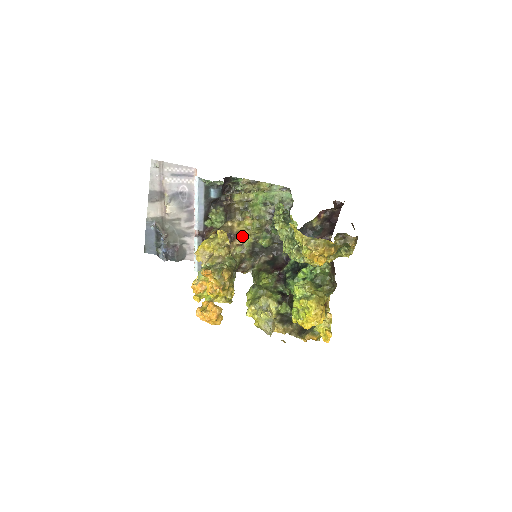
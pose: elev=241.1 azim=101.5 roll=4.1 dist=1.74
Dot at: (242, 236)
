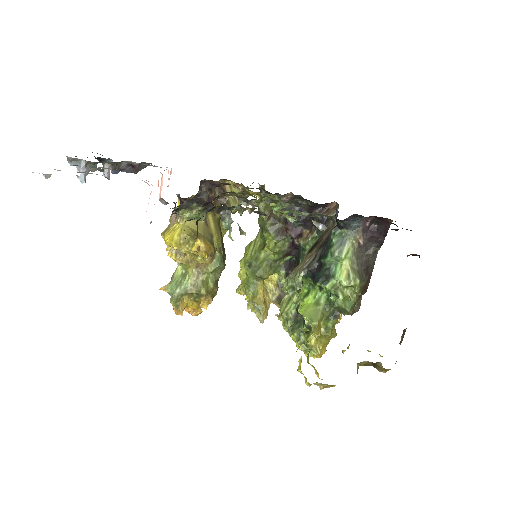
Dot at: (243, 186)
